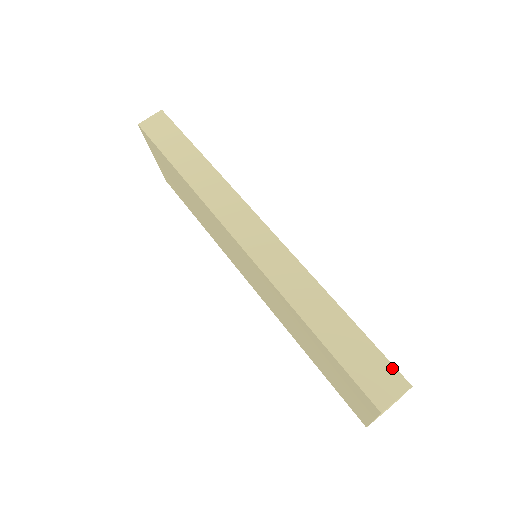
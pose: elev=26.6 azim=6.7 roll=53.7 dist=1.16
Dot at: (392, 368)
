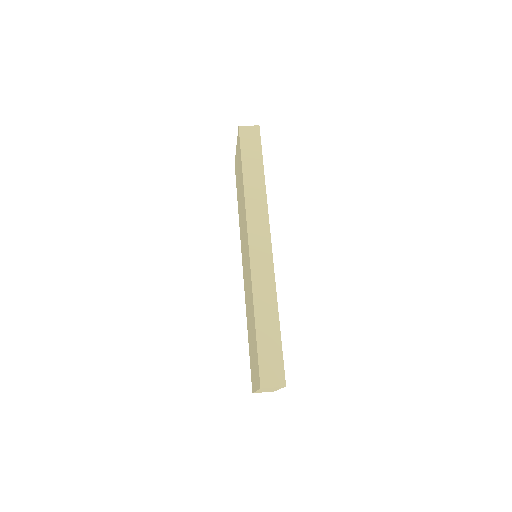
Dot at: (283, 370)
